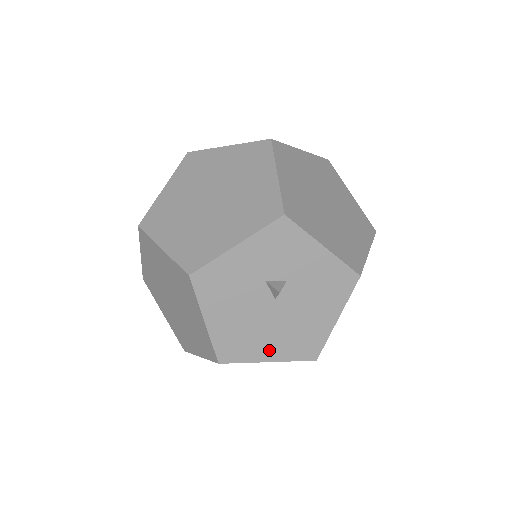
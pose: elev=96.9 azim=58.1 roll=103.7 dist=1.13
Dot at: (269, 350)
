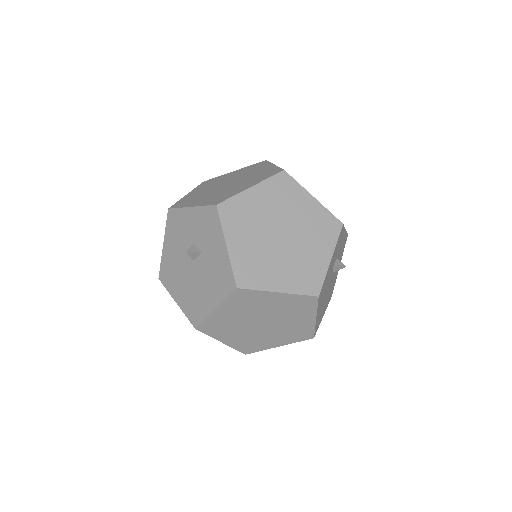
Dot at: (179, 294)
